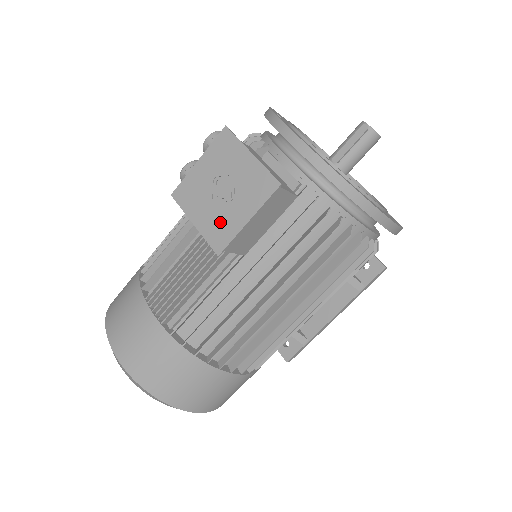
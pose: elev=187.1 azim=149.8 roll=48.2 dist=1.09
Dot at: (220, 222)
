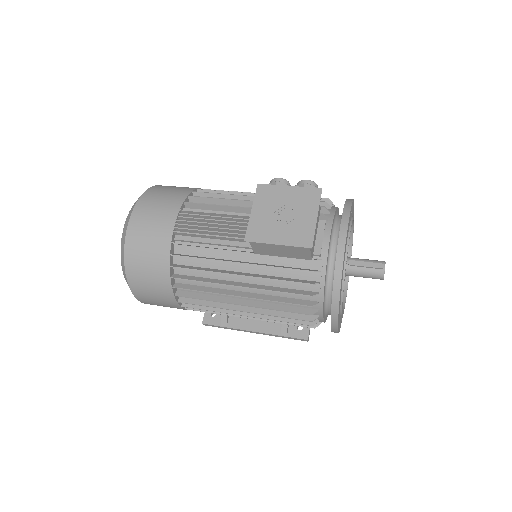
Dot at: (264, 227)
